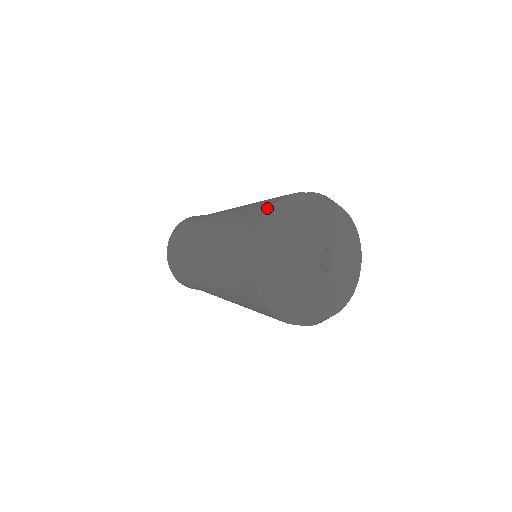
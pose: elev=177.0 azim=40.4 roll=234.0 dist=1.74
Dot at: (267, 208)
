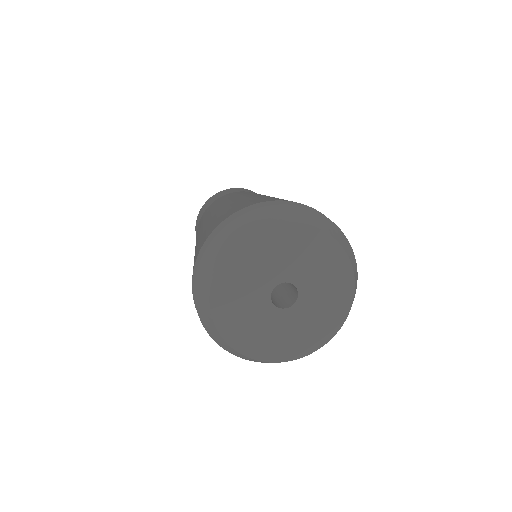
Dot at: (228, 215)
